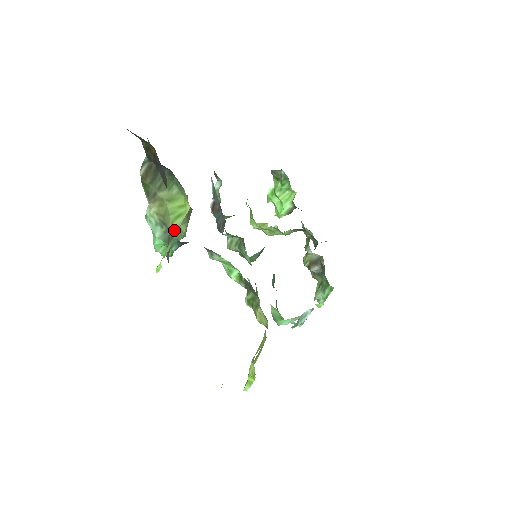
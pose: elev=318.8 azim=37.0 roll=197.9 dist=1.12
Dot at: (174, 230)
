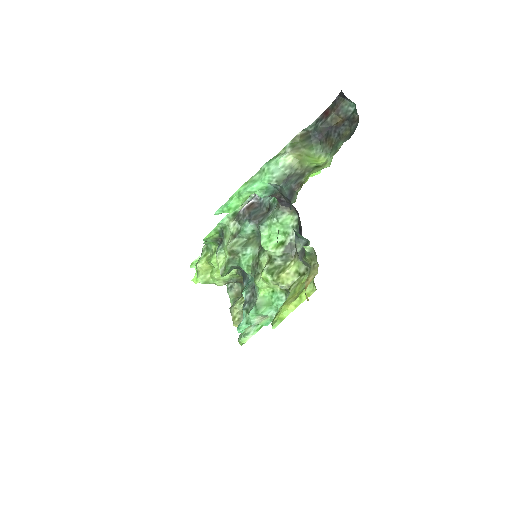
Dot at: (316, 166)
